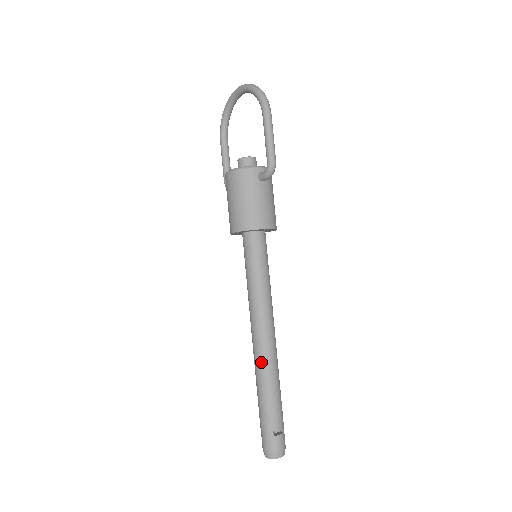
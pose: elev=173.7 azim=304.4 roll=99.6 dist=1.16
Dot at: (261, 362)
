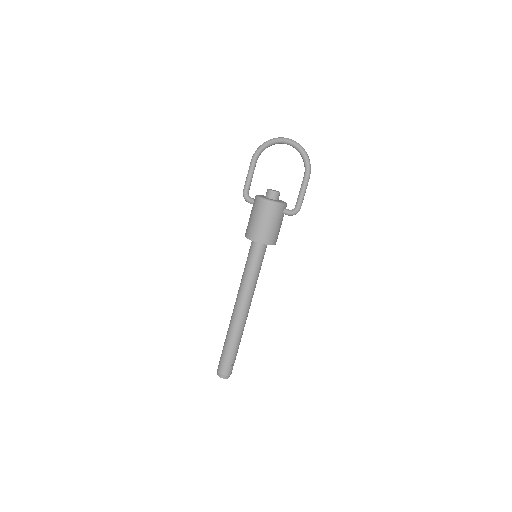
Dot at: (240, 324)
